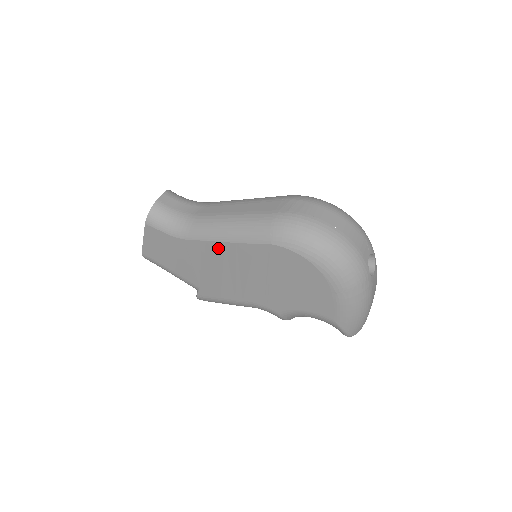
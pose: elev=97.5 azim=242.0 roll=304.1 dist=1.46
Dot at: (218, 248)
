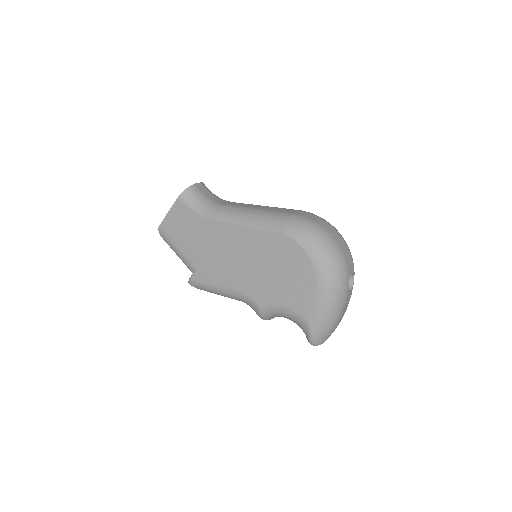
Dot at: (233, 231)
